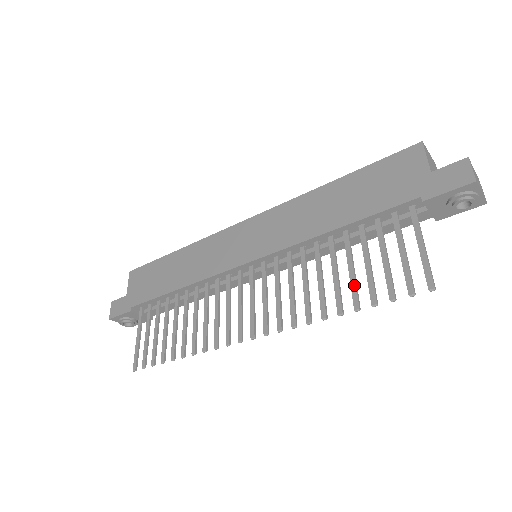
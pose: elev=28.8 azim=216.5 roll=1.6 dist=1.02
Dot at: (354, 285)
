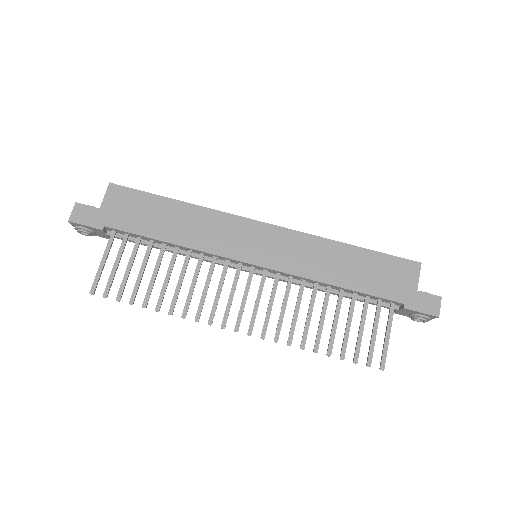
Dot at: (334, 336)
